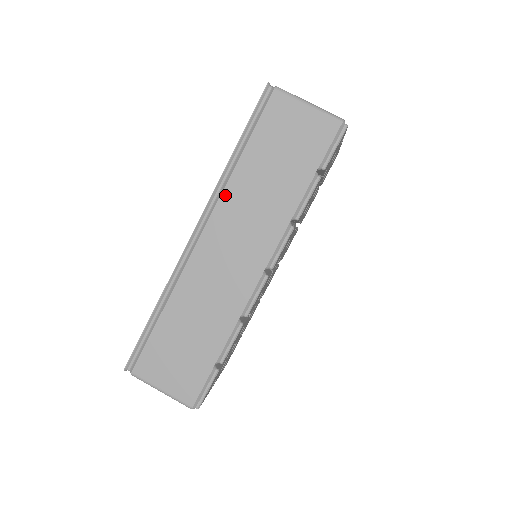
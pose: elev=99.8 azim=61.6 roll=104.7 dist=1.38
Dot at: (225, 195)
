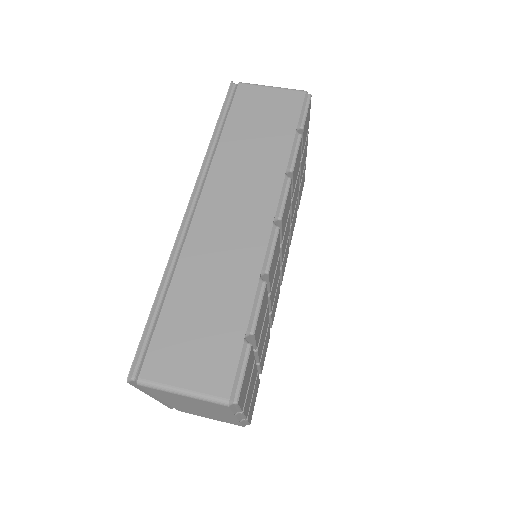
Dot at: (214, 166)
